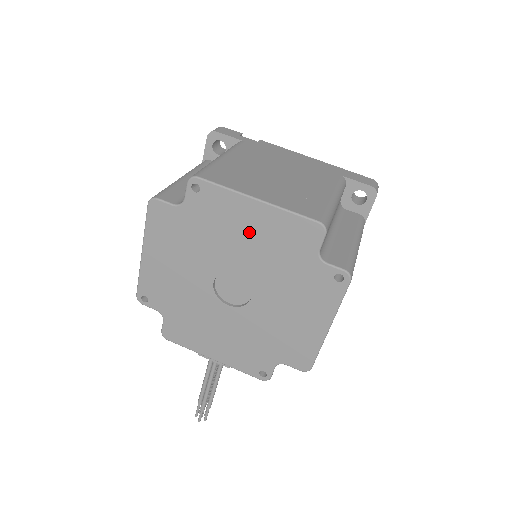
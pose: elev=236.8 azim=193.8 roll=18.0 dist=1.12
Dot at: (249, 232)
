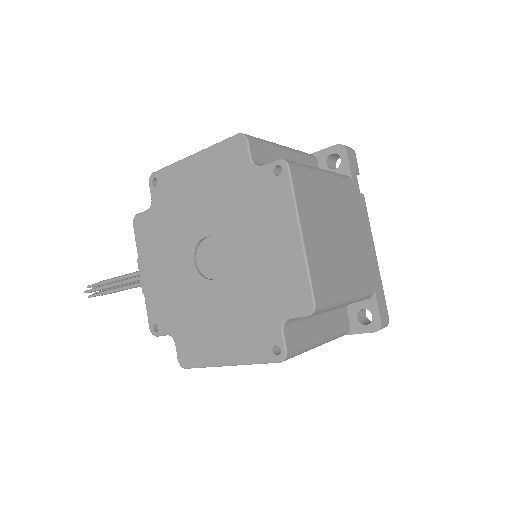
Dot at: (268, 244)
